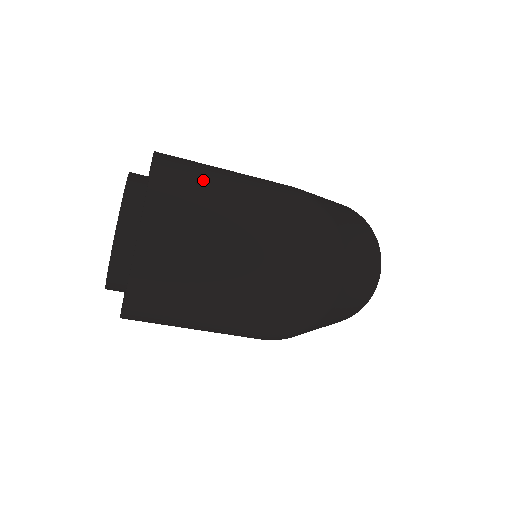
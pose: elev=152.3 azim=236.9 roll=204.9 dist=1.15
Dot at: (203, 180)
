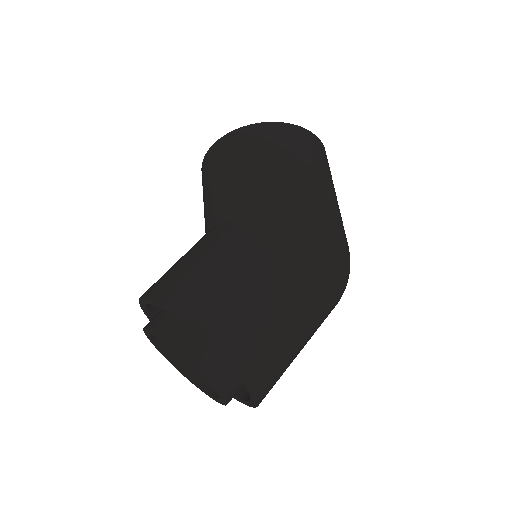
Dot at: (266, 330)
